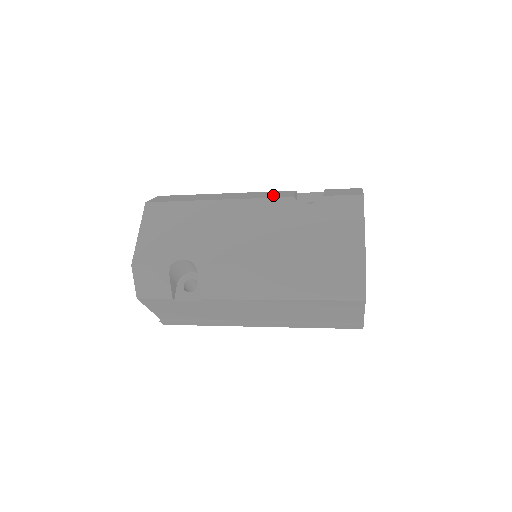
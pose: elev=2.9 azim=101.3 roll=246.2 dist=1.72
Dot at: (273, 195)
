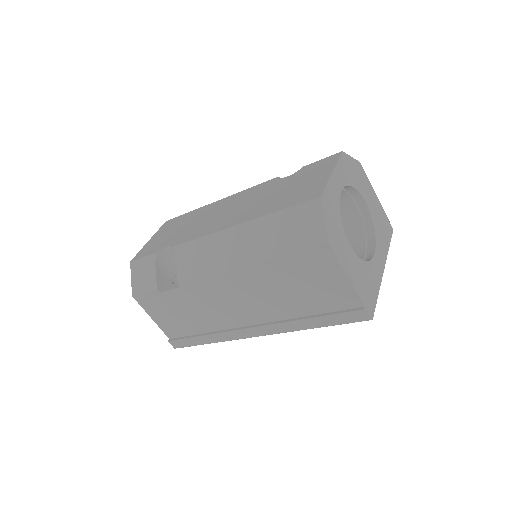
Dot at: occluded
